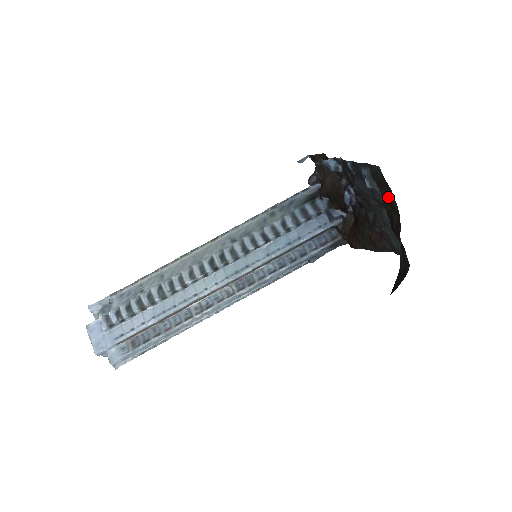
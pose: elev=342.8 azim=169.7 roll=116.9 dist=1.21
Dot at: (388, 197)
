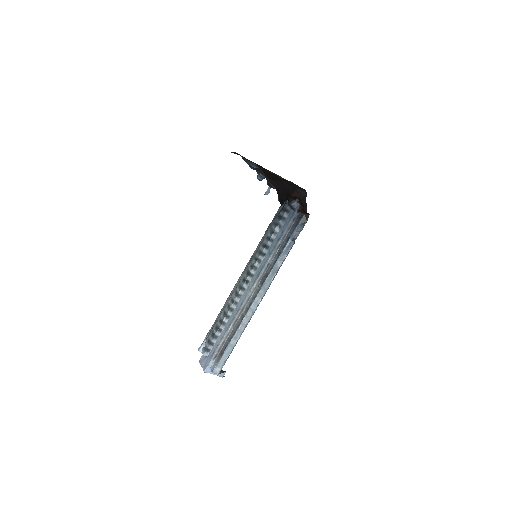
Dot at: occluded
